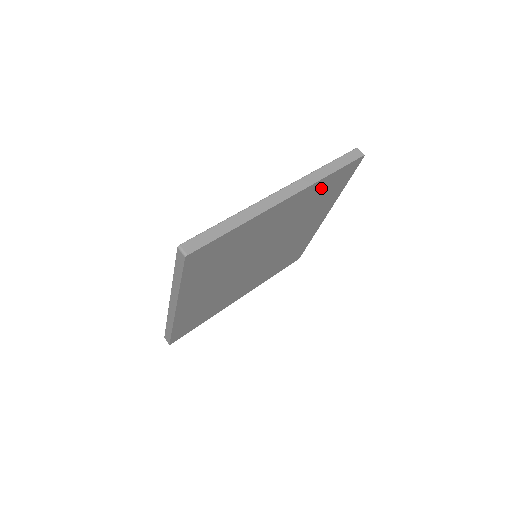
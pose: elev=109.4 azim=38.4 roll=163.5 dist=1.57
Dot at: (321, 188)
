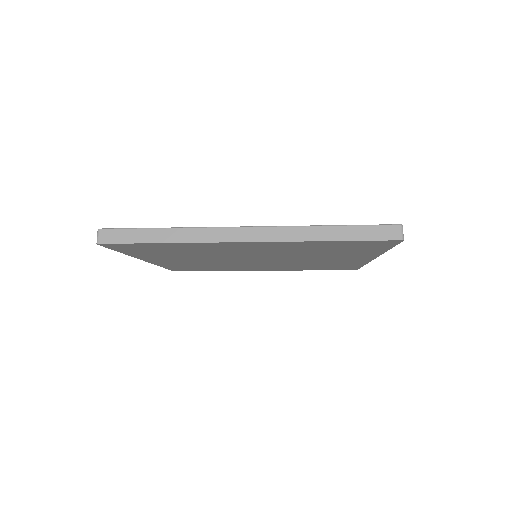
Dot at: (322, 245)
